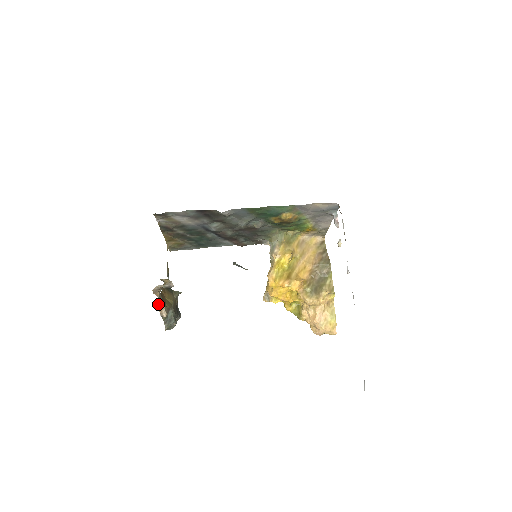
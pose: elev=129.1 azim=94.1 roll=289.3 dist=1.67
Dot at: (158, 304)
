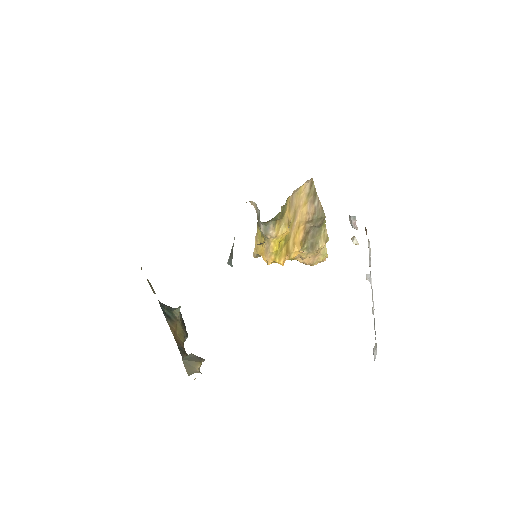
Dot at: occluded
